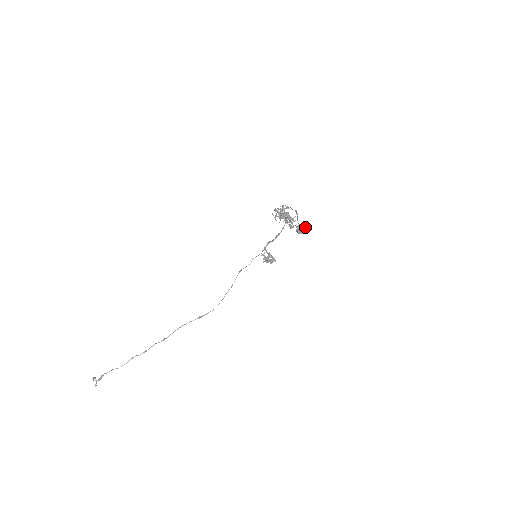
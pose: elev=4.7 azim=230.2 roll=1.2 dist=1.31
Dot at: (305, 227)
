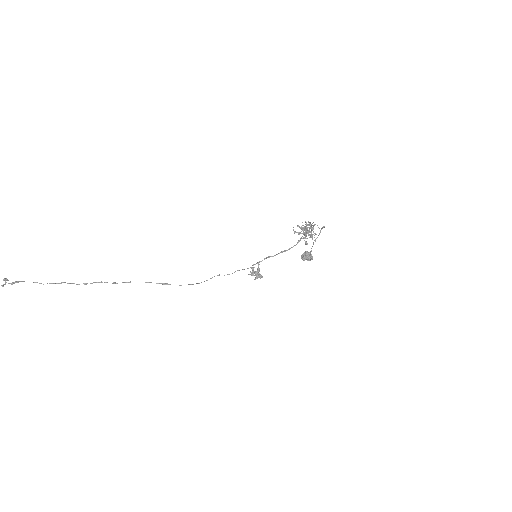
Dot at: occluded
